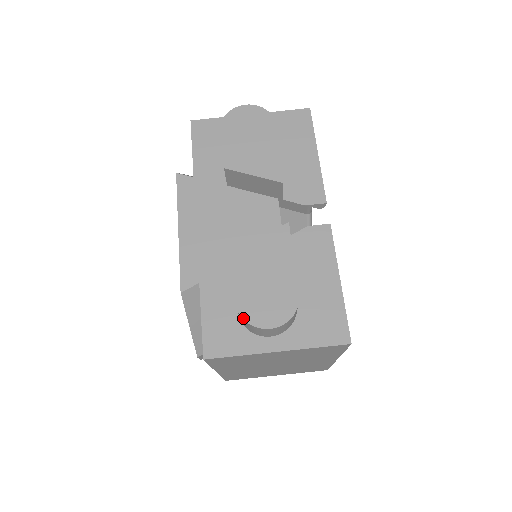
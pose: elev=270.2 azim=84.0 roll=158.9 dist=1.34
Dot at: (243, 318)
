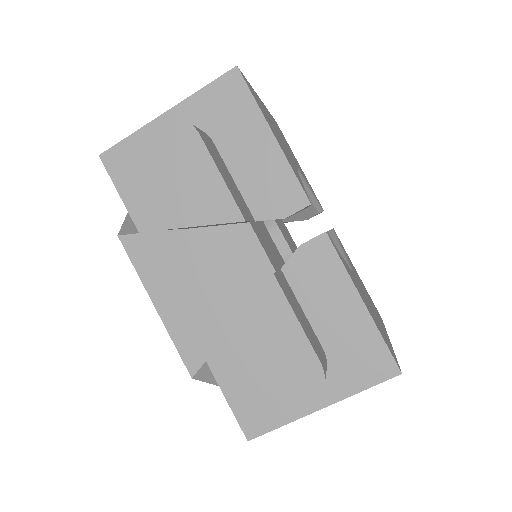
Dot at: (269, 410)
